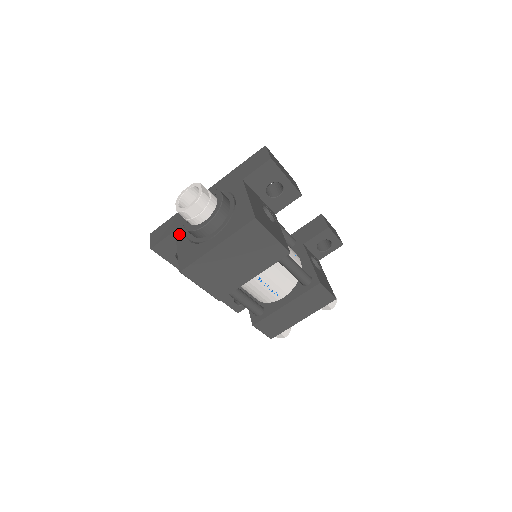
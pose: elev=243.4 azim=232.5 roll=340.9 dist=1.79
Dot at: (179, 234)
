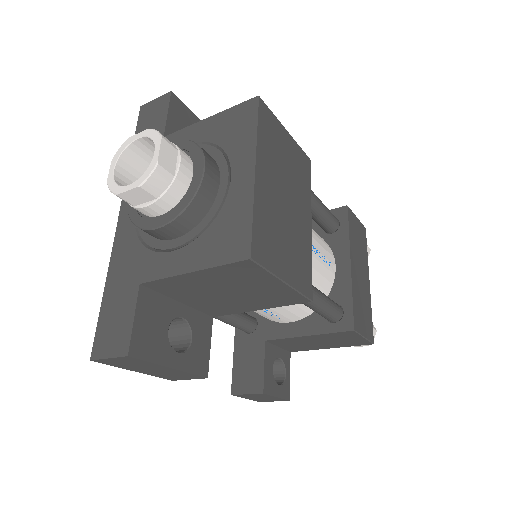
Dot at: (157, 270)
